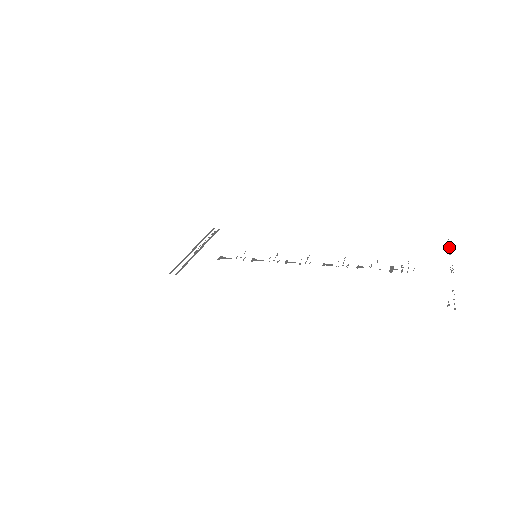
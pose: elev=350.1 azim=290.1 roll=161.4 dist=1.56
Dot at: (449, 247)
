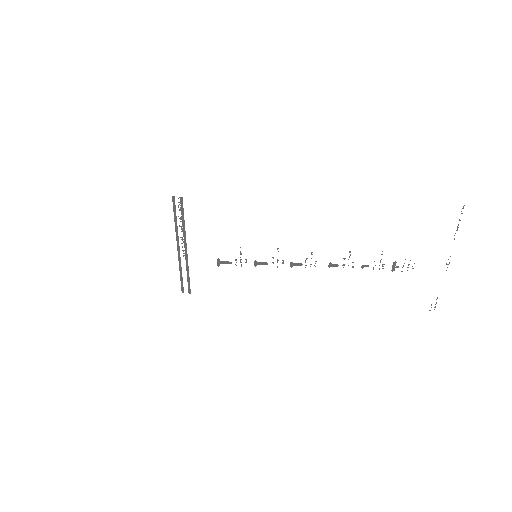
Dot at: (458, 224)
